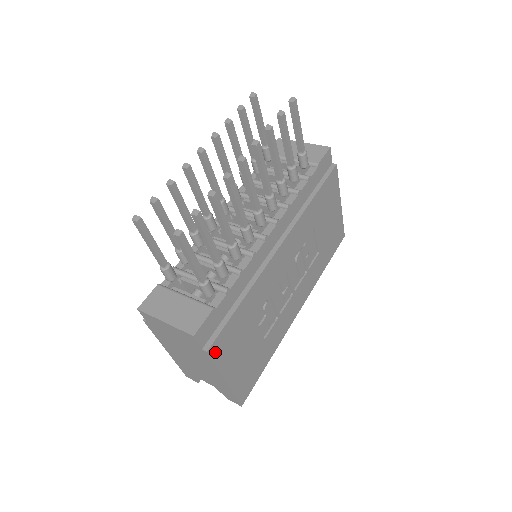
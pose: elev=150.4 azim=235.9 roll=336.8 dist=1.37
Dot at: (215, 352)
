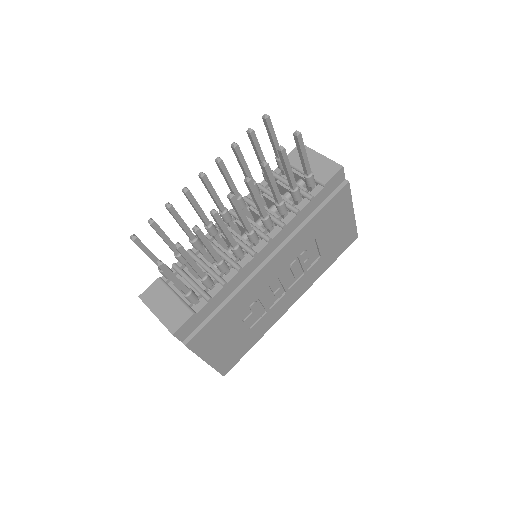
Dot at: (194, 345)
